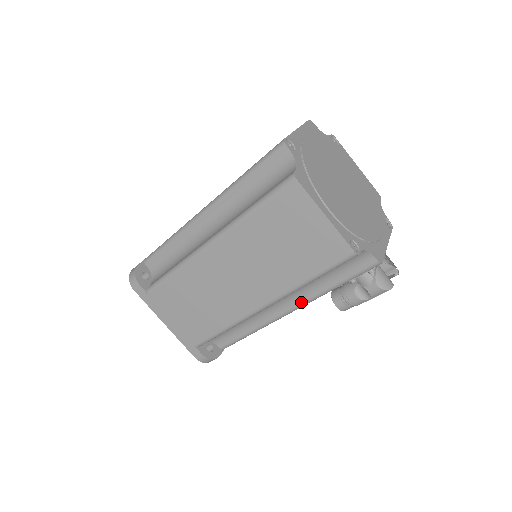
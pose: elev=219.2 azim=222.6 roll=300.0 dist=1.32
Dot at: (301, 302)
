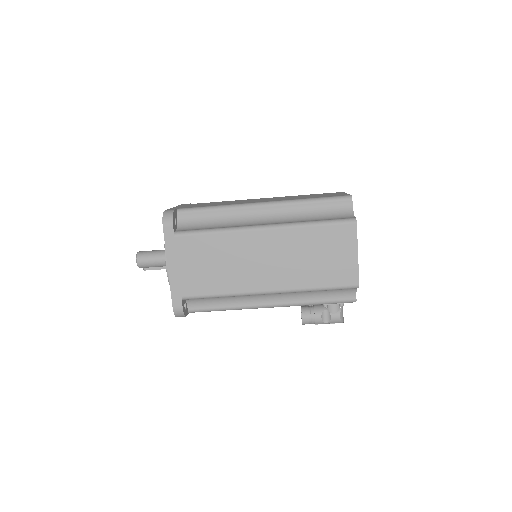
Dot at: (286, 303)
